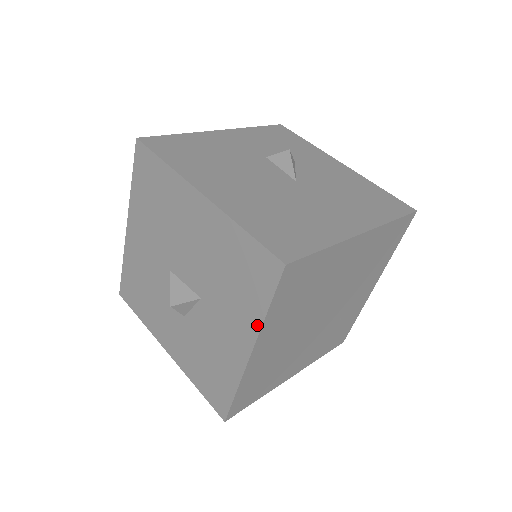
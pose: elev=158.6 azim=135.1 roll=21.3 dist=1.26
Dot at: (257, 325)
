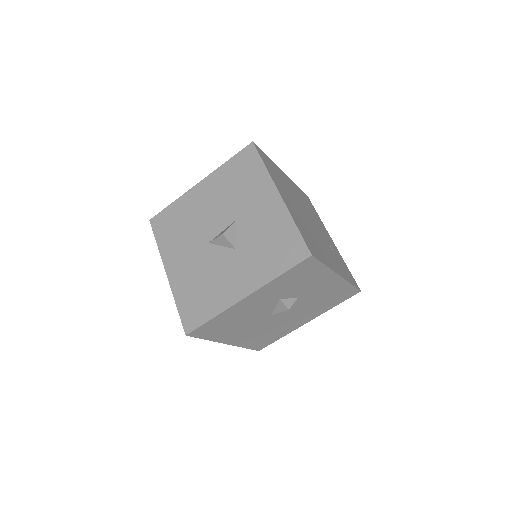
Dot at: (267, 177)
